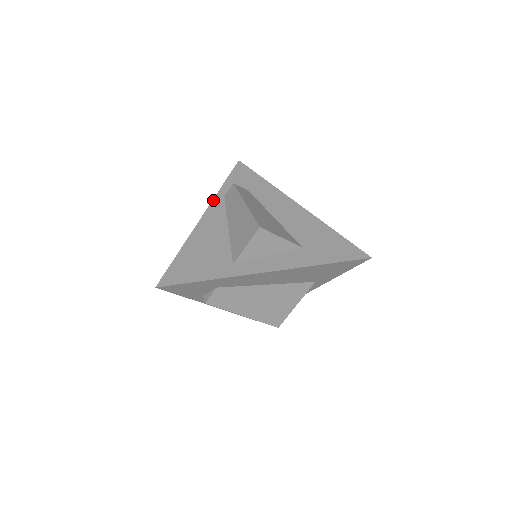
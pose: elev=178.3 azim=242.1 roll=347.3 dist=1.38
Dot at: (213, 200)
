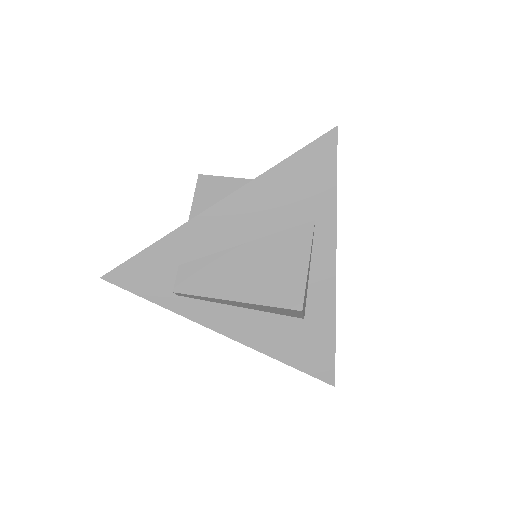
Dot at: occluded
